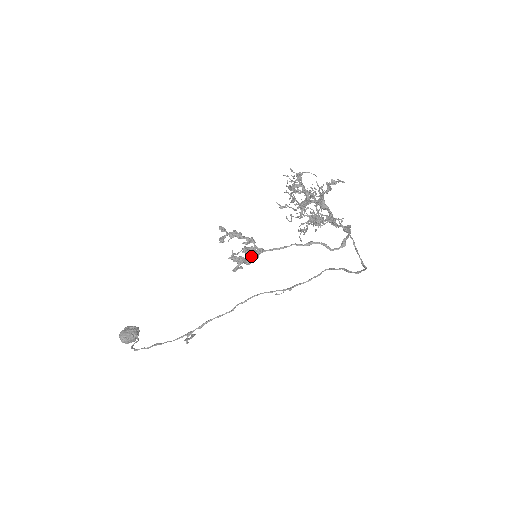
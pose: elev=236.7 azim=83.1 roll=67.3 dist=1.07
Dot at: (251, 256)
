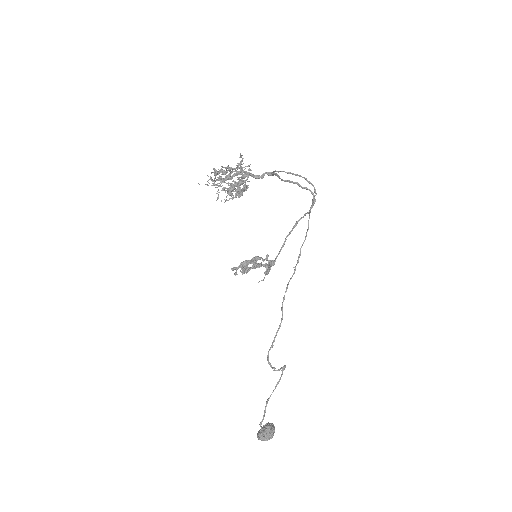
Dot at: (260, 264)
